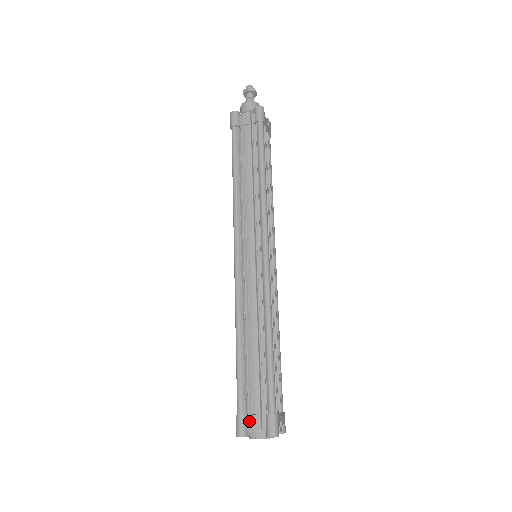
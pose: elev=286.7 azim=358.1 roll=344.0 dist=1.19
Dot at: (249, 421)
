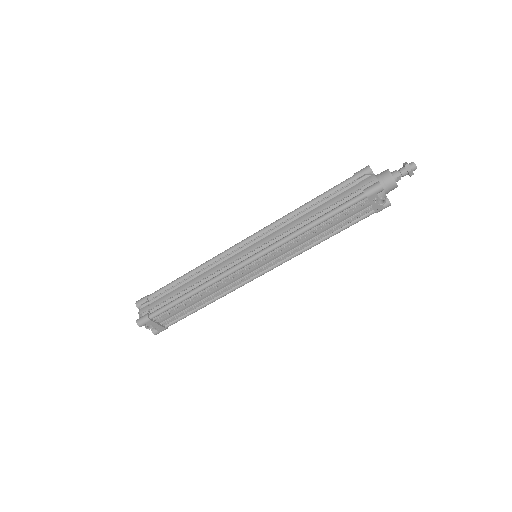
Dot at: (144, 304)
